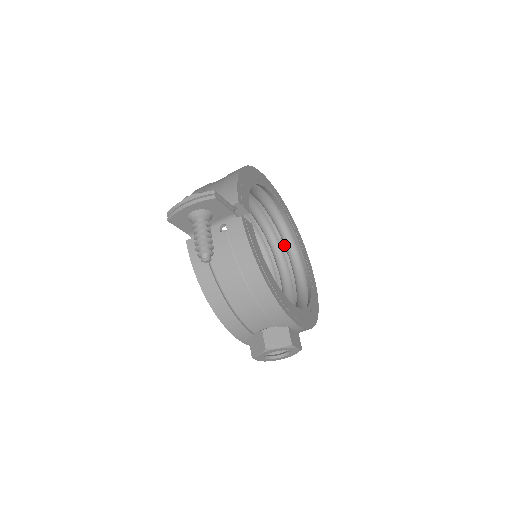
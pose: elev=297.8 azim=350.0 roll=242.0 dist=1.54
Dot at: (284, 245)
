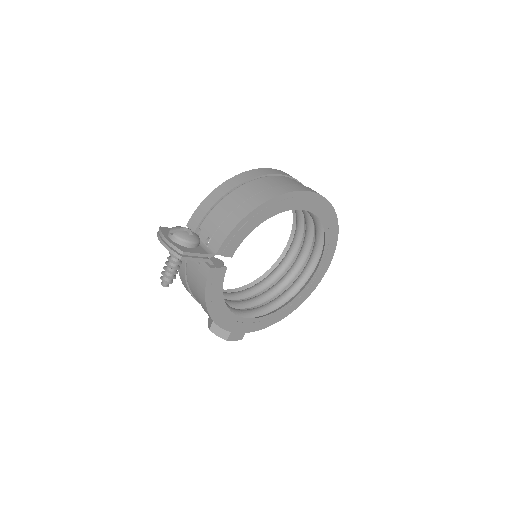
Dot at: (315, 237)
